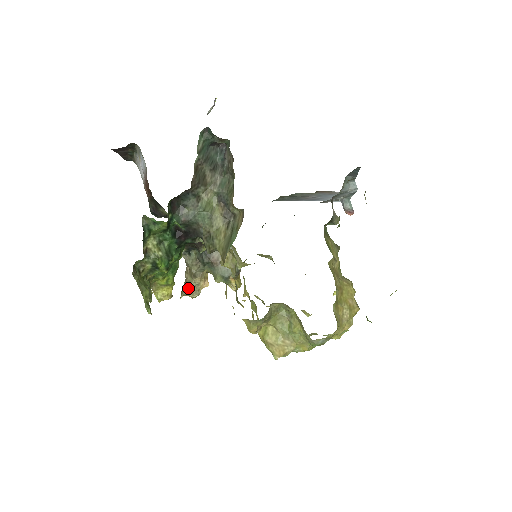
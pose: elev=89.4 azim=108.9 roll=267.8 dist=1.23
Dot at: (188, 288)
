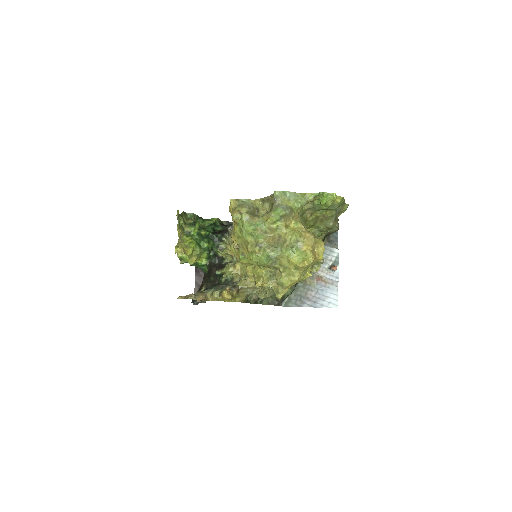
Dot at: occluded
